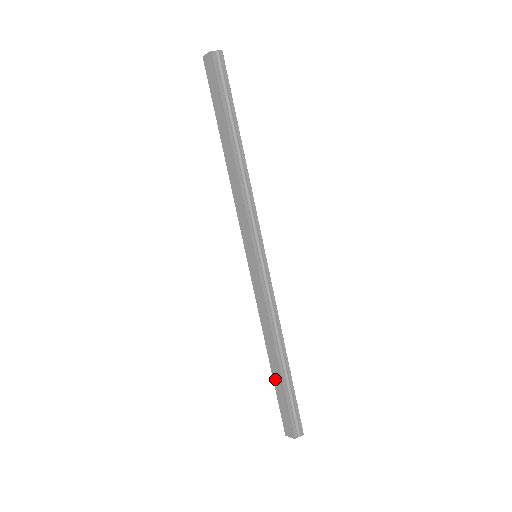
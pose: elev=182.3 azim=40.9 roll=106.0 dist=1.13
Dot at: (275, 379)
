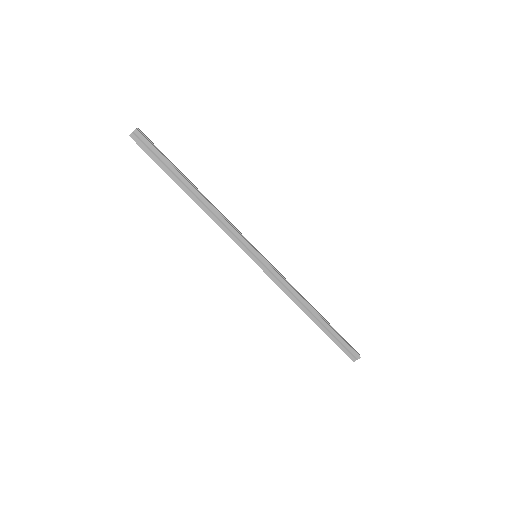
Dot at: occluded
